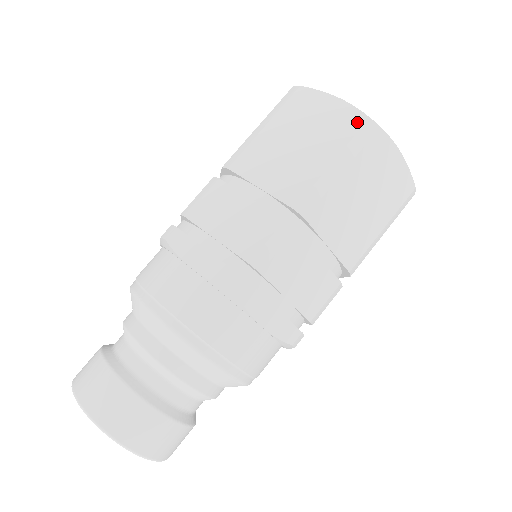
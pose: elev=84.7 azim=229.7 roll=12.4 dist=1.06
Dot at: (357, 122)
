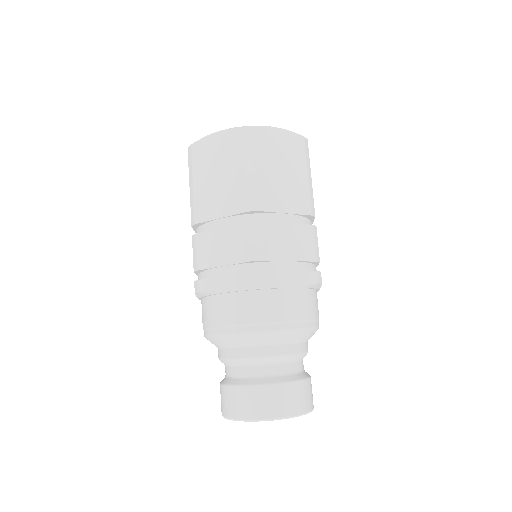
Dot at: (237, 136)
